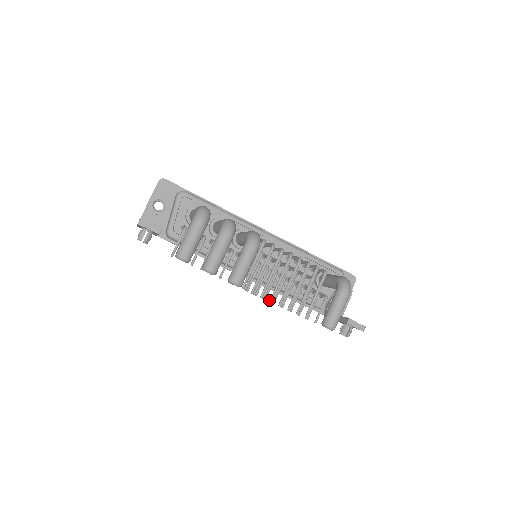
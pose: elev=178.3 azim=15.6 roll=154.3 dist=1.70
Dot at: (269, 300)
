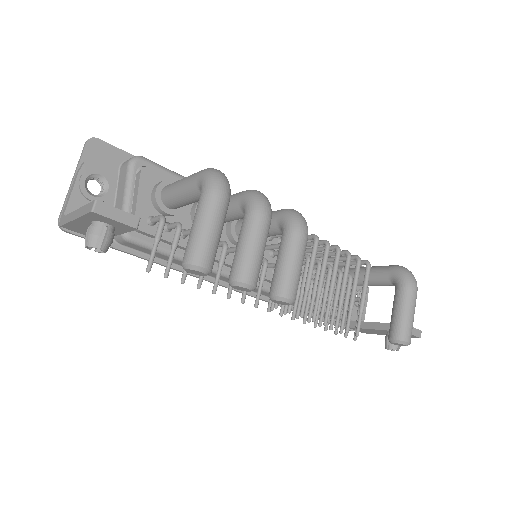
Dot at: occluded
